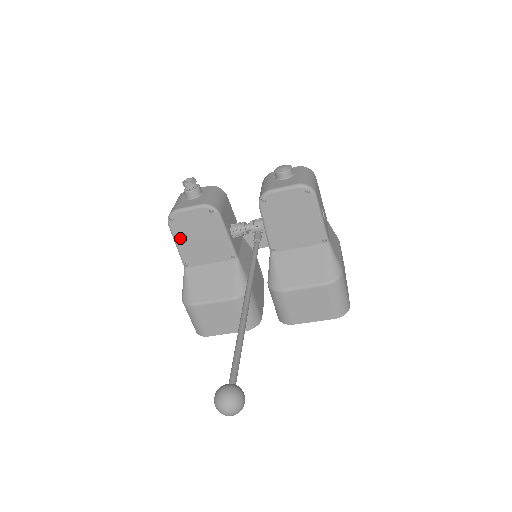
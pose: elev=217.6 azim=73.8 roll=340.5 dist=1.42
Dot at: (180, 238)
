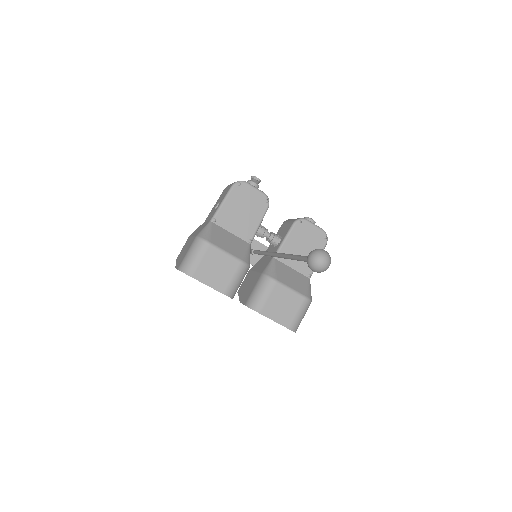
Dot at: (231, 200)
